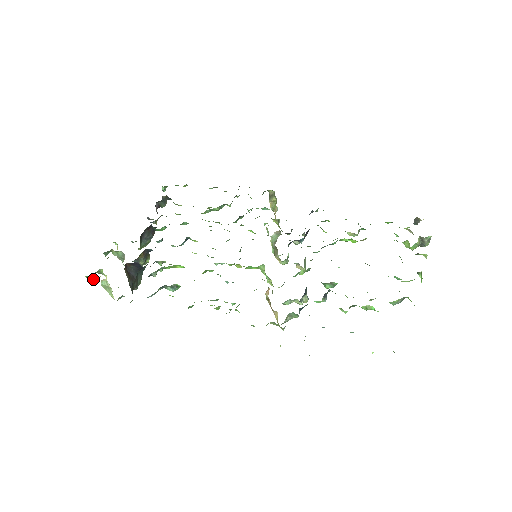
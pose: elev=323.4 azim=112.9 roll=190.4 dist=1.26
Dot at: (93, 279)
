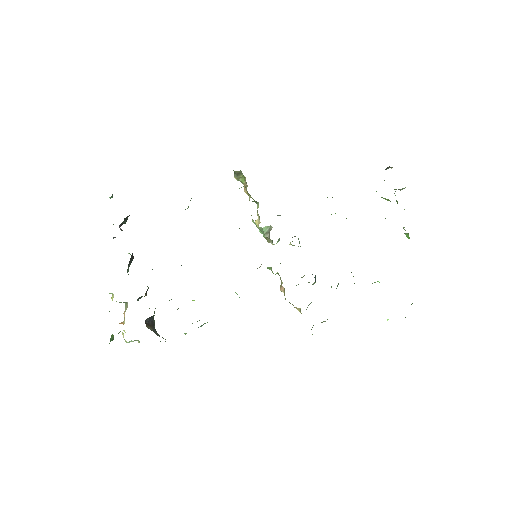
Dot at: (112, 338)
